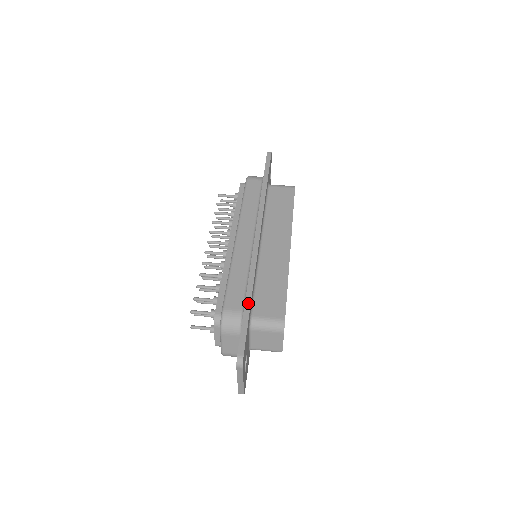
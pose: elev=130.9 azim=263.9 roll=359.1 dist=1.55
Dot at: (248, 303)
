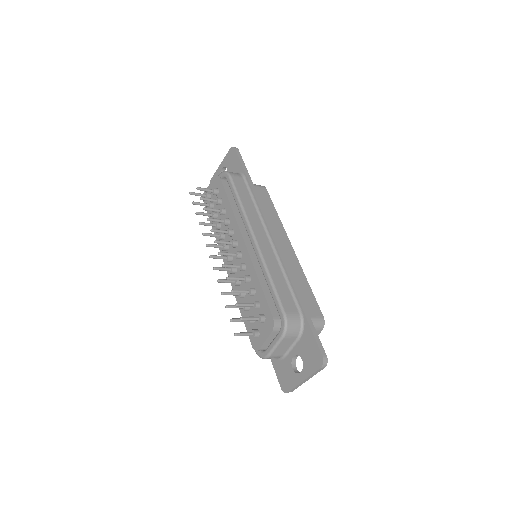
Dot at: (304, 306)
